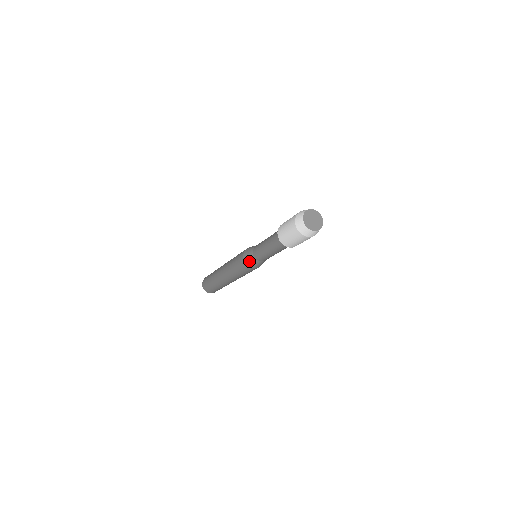
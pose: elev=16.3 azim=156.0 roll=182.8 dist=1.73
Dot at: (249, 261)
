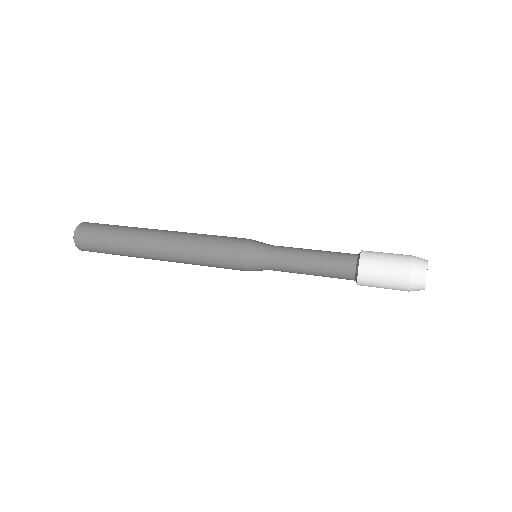
Dot at: (252, 259)
